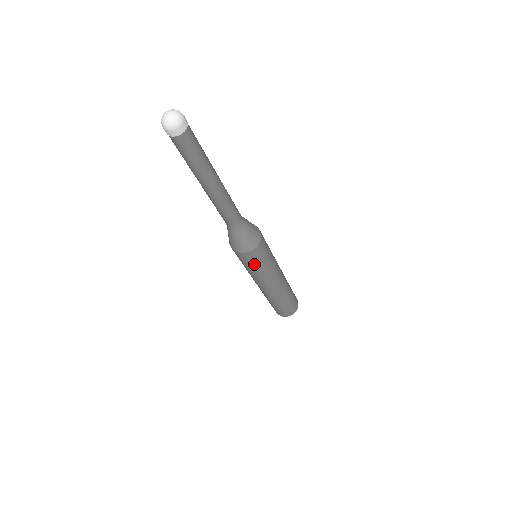
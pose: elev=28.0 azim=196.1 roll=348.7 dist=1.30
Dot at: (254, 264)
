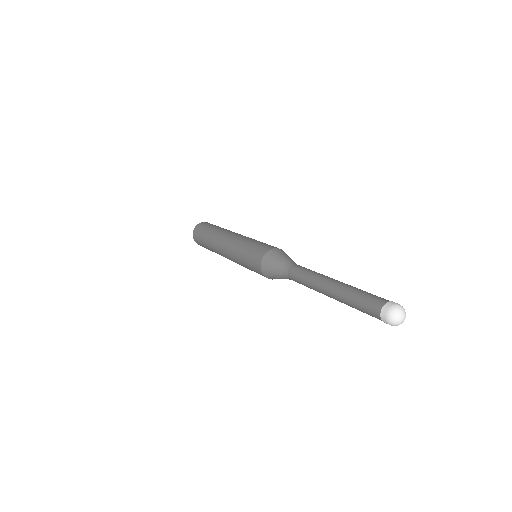
Dot at: occluded
